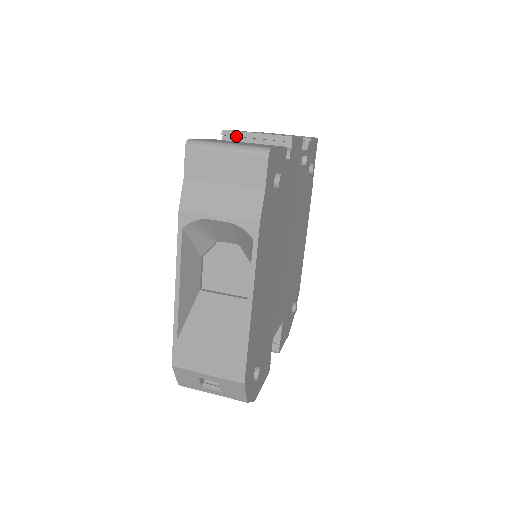
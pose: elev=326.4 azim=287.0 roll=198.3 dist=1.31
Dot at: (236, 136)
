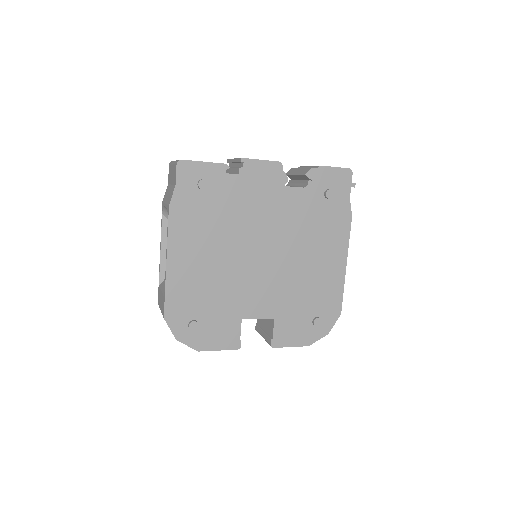
Dot at: (230, 162)
